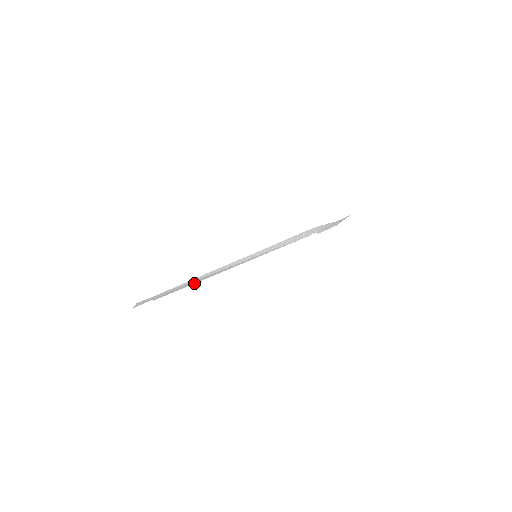
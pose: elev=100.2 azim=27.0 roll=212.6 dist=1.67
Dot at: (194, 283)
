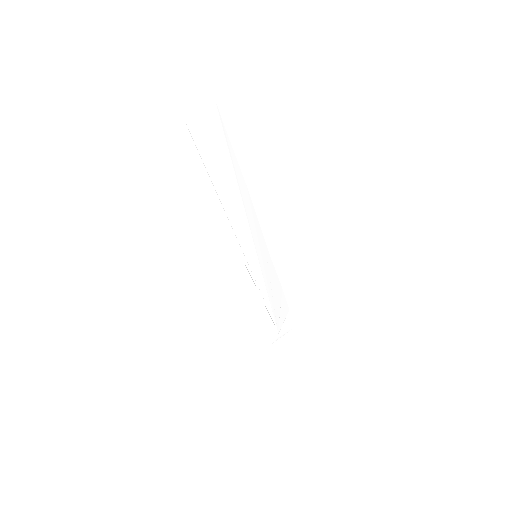
Dot at: (214, 186)
